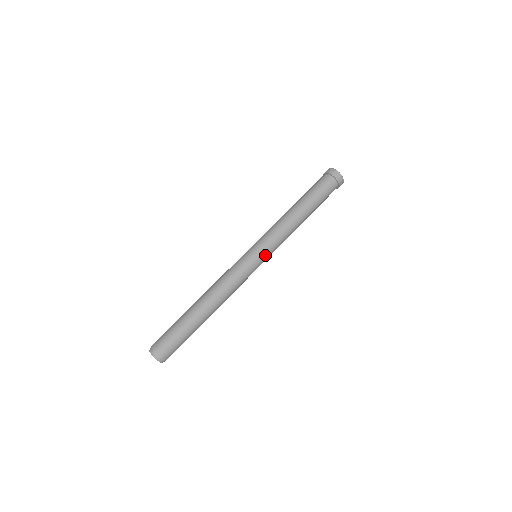
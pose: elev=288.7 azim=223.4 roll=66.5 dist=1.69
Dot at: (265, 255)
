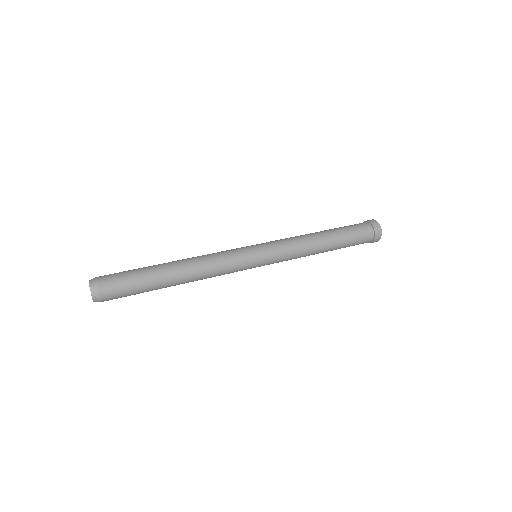
Dot at: (265, 252)
